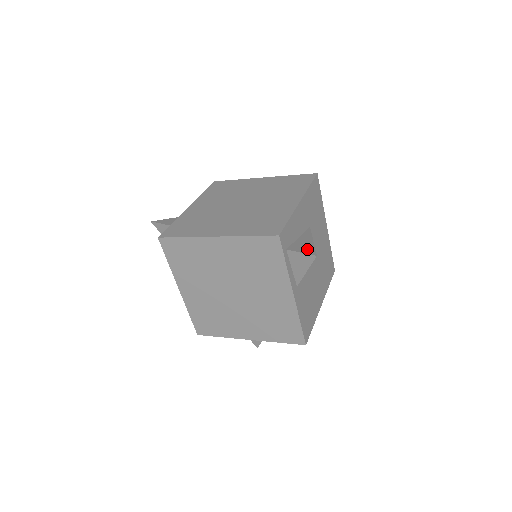
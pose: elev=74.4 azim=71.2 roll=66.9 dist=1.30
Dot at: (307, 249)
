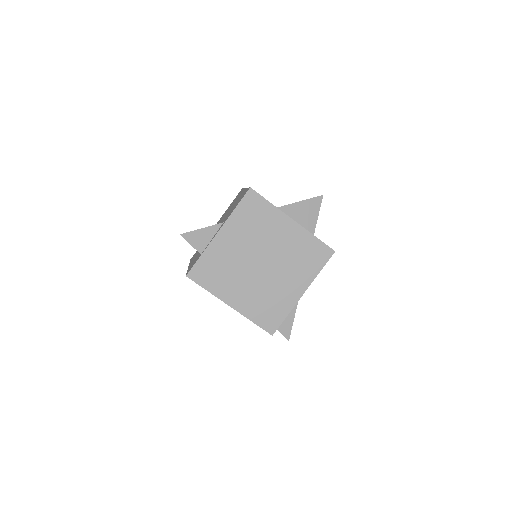
Dot at: (287, 329)
